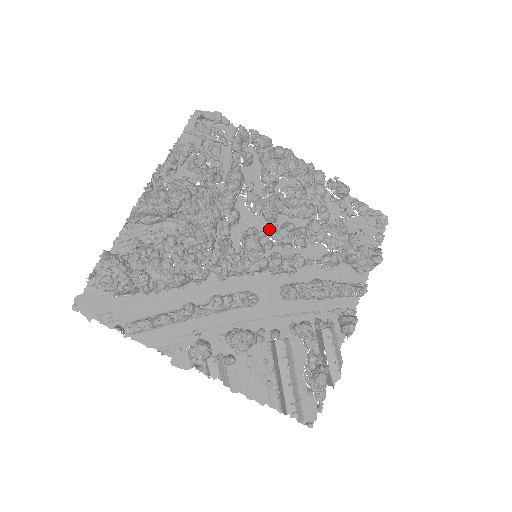
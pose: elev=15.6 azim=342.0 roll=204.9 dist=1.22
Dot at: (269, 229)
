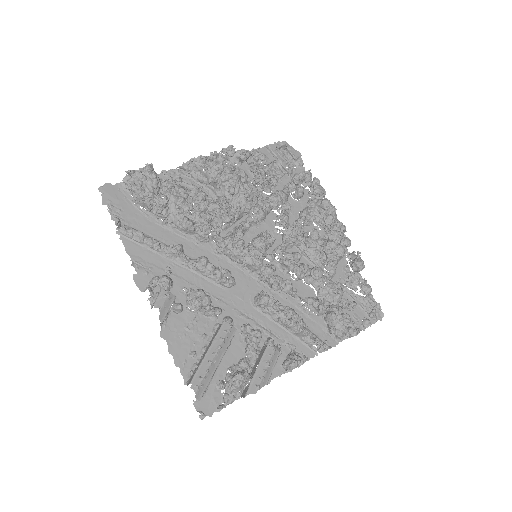
Dot at: (280, 245)
